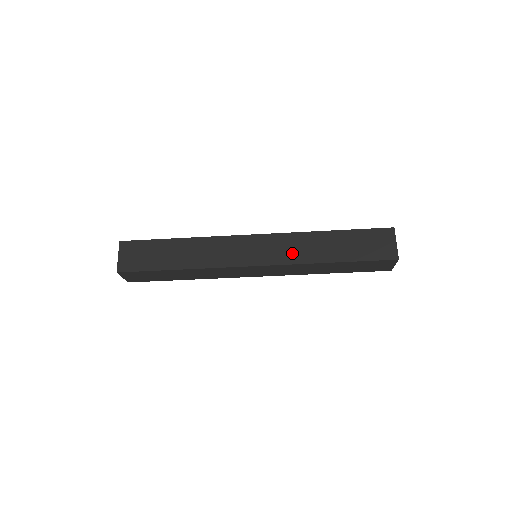
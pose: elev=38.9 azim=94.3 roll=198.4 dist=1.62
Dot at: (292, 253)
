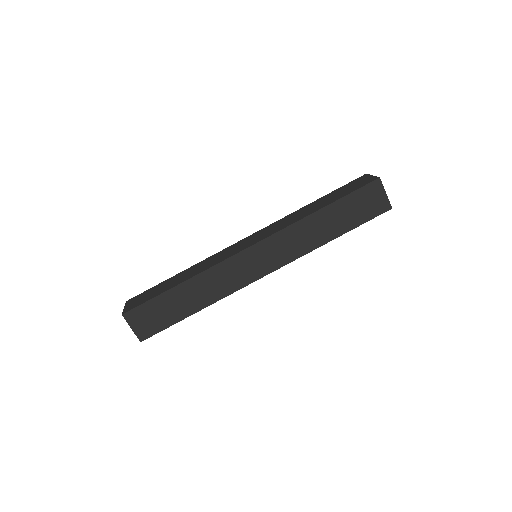
Dot at: (282, 225)
